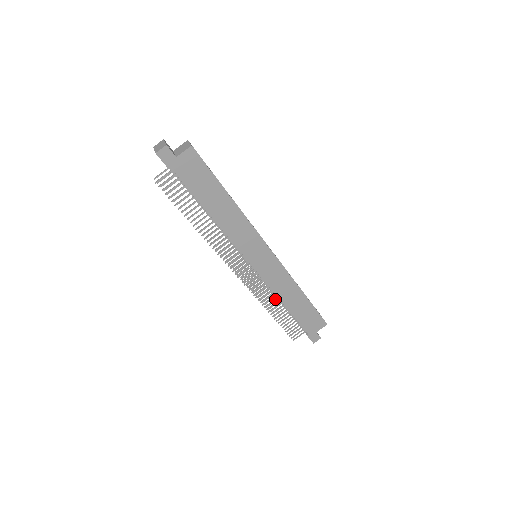
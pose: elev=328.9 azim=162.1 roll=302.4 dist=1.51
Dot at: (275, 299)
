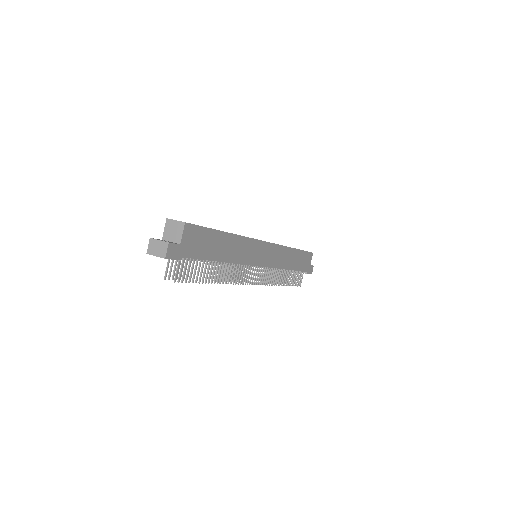
Dot at: (281, 272)
